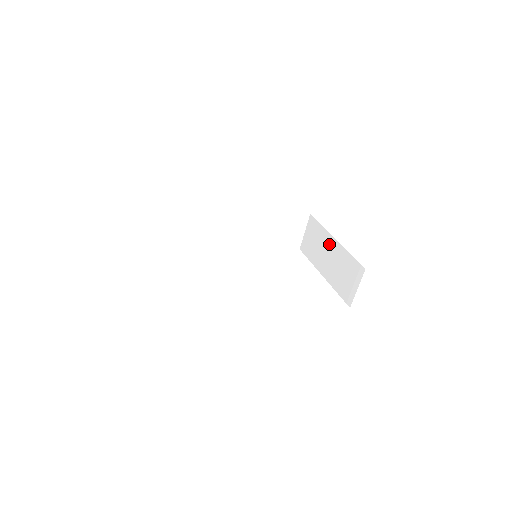
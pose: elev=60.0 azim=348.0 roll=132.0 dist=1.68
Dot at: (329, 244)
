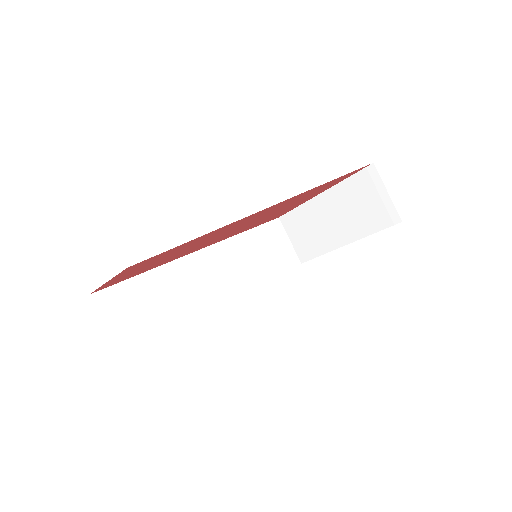
Dot at: (320, 208)
